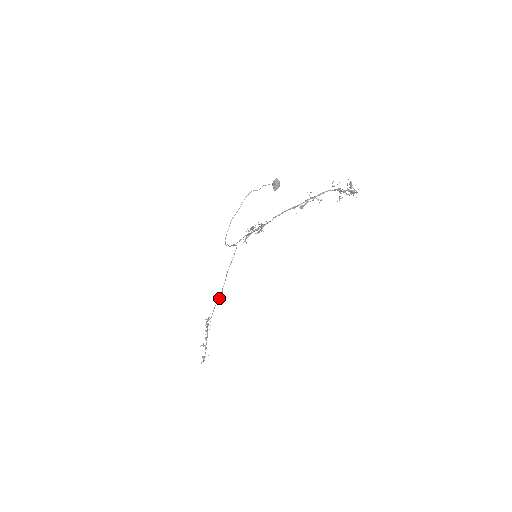
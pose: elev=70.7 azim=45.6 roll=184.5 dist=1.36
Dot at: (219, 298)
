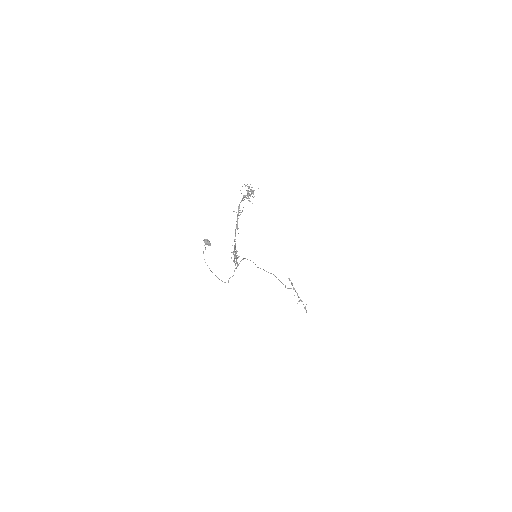
Dot at: (275, 276)
